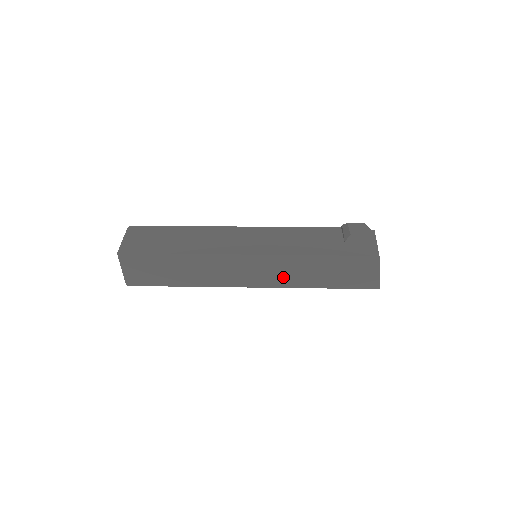
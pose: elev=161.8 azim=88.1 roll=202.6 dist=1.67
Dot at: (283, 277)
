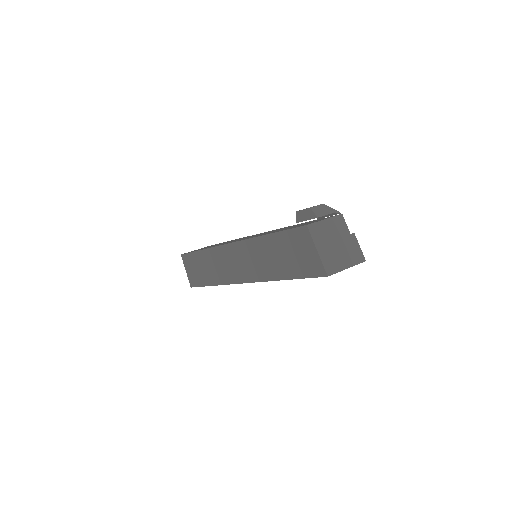
Dot at: (256, 267)
